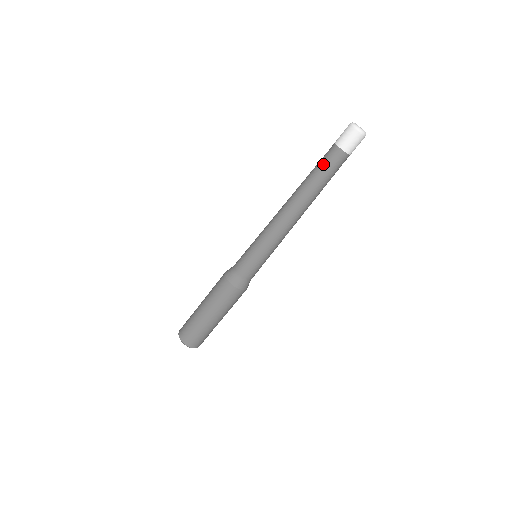
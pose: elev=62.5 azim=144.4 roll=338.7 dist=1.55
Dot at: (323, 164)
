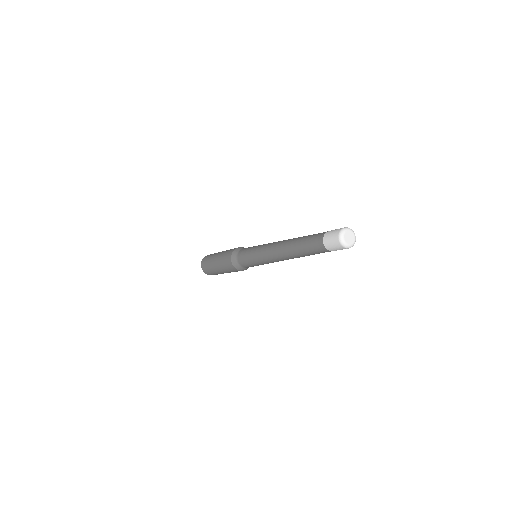
Dot at: occluded
